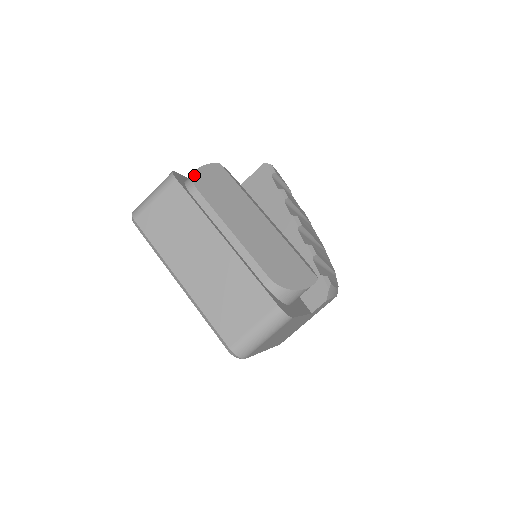
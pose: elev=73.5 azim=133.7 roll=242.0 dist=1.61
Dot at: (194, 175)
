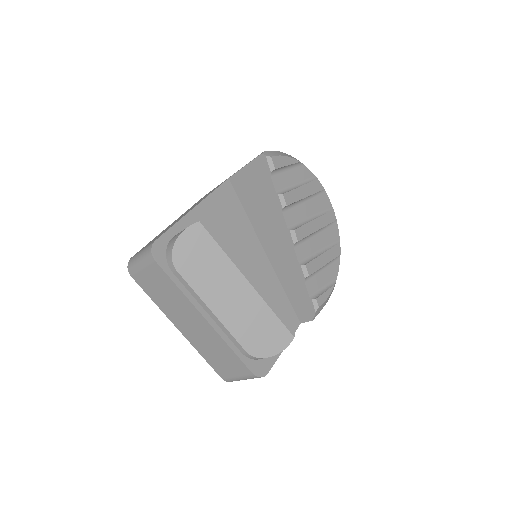
Dot at: (172, 252)
